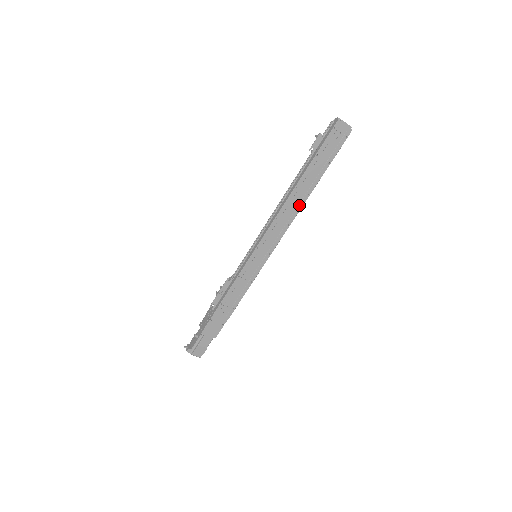
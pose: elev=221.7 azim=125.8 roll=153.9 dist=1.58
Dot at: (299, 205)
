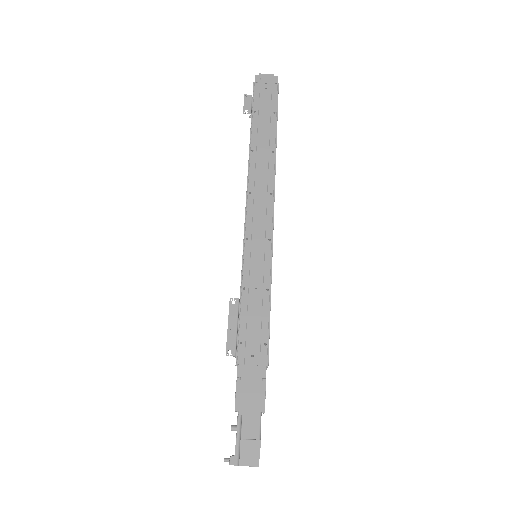
Dot at: (269, 167)
